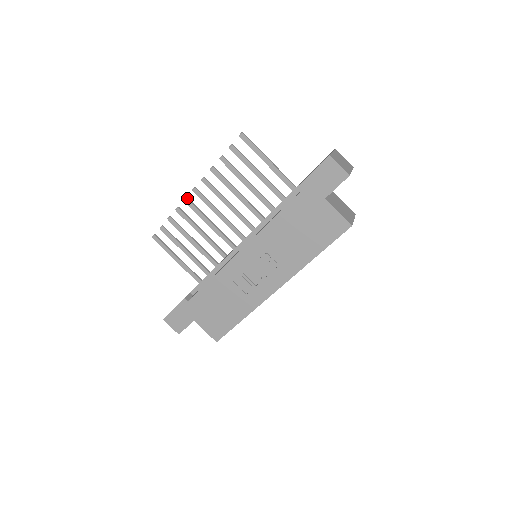
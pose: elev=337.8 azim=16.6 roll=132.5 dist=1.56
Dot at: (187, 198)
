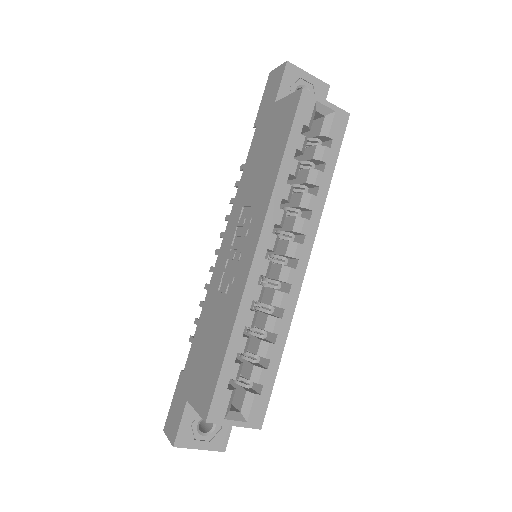
Dot at: (212, 266)
